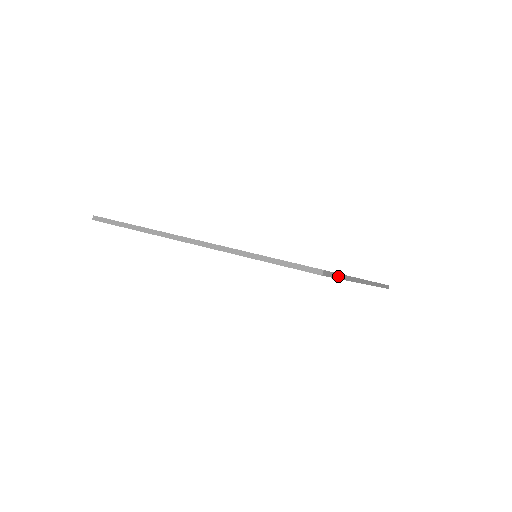
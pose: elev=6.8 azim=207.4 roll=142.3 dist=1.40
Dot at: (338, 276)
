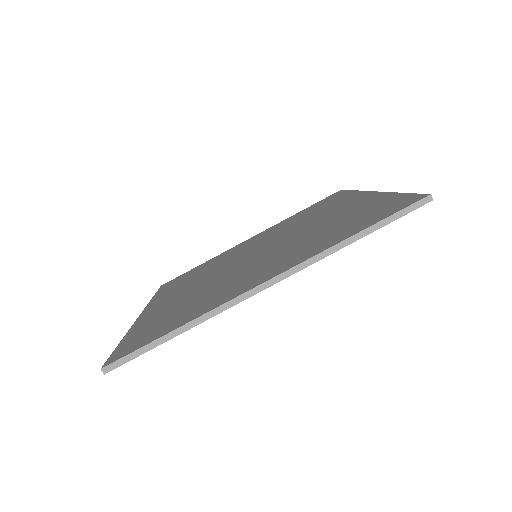
Dot at: occluded
